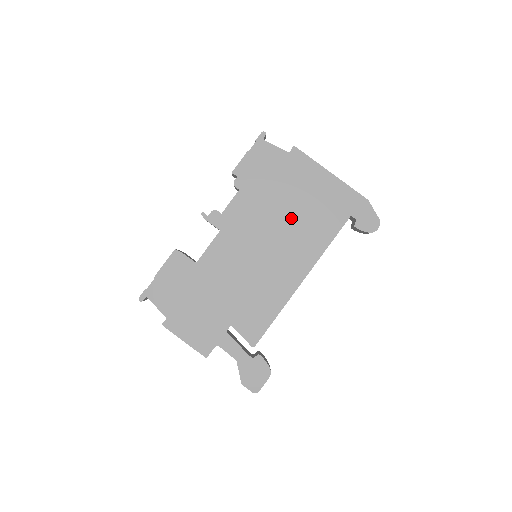
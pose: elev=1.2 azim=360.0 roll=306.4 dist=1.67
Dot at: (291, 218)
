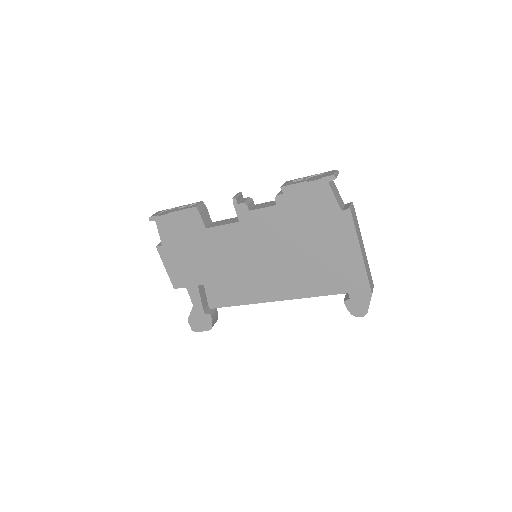
Dot at: (301, 257)
